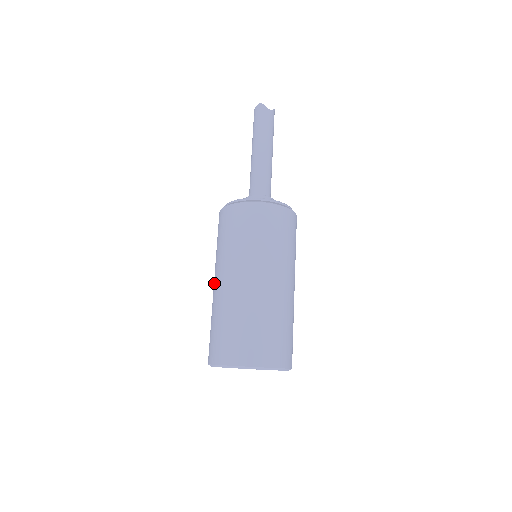
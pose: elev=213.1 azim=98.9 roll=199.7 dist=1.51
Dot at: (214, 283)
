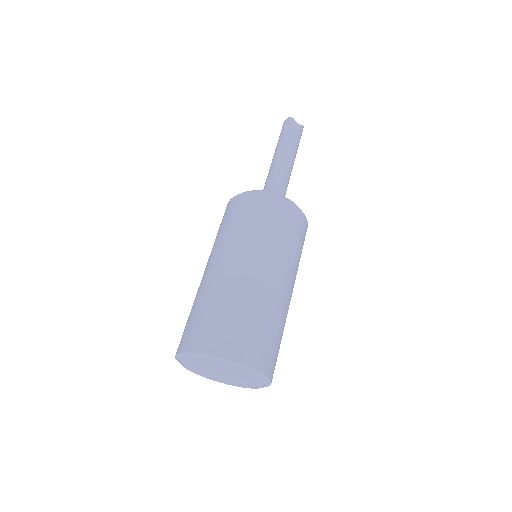
Dot at: (204, 272)
